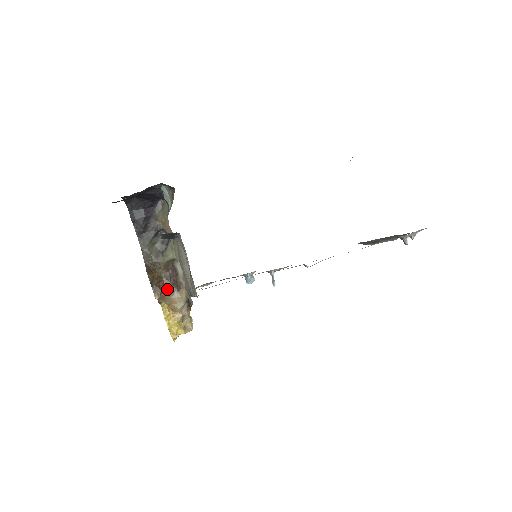
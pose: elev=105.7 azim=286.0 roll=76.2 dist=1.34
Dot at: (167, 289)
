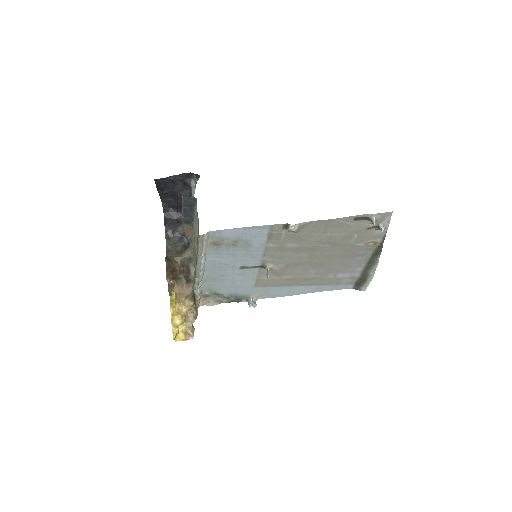
Dot at: (178, 279)
